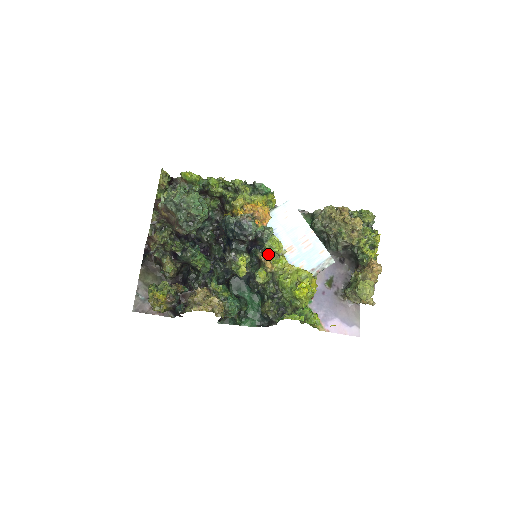
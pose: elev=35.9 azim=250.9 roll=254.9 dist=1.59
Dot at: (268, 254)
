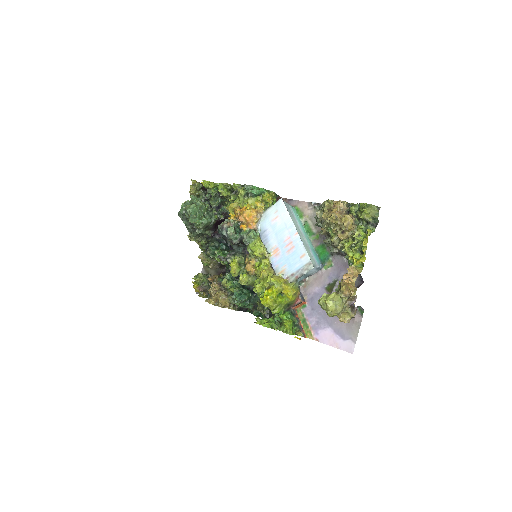
Dot at: (251, 257)
